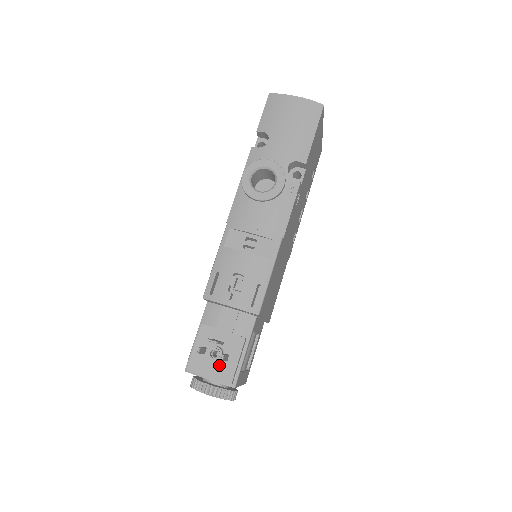
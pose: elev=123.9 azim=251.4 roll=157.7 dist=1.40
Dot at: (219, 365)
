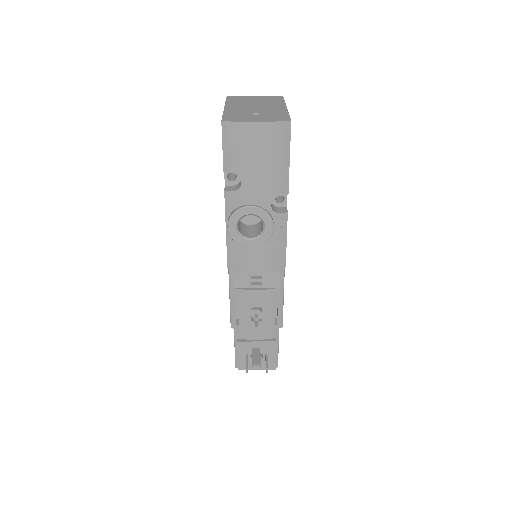
Dot at: (262, 362)
